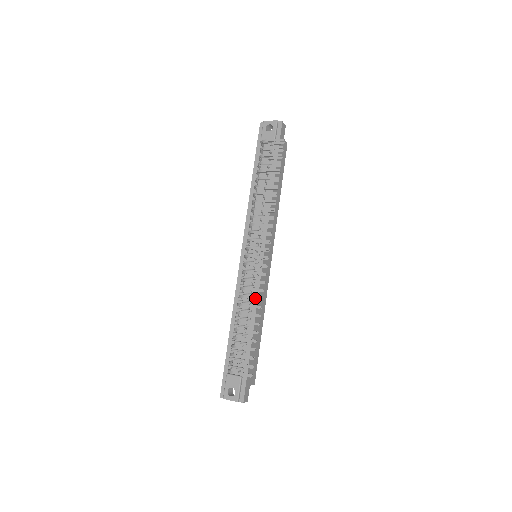
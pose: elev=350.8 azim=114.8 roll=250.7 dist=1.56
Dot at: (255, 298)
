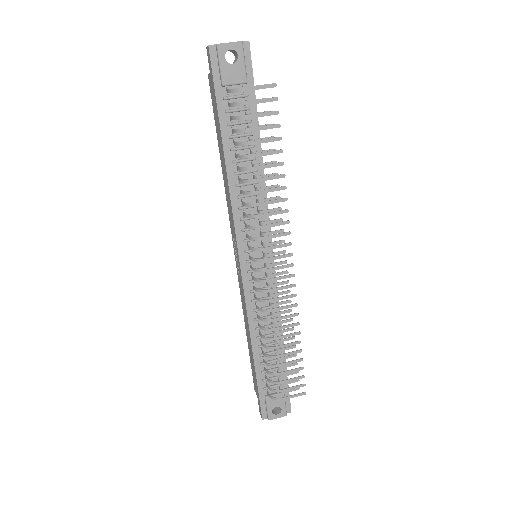
Dot at: (289, 317)
